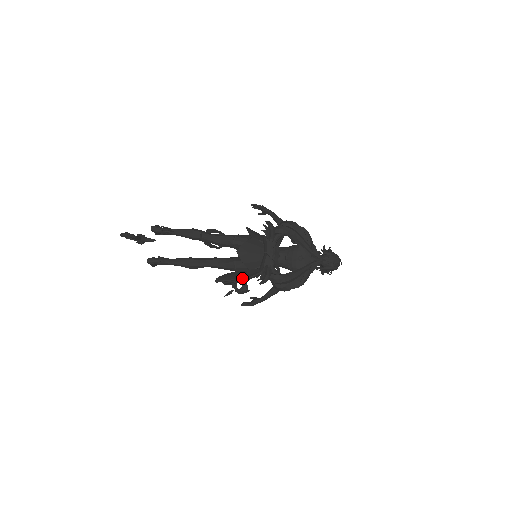
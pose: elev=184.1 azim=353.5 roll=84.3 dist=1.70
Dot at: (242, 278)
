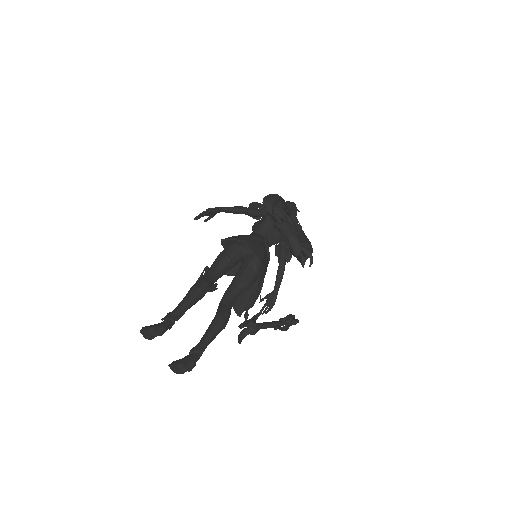
Dot at: (259, 288)
